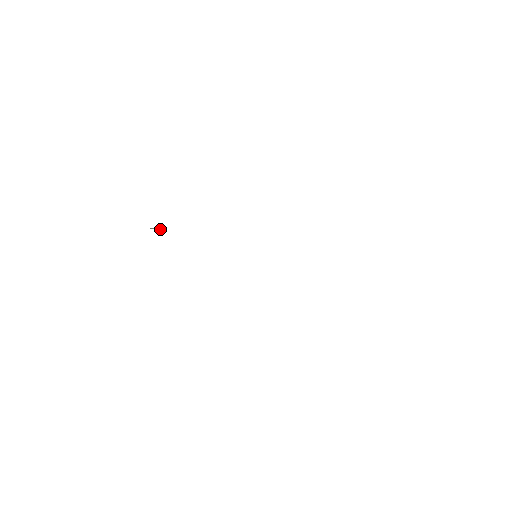
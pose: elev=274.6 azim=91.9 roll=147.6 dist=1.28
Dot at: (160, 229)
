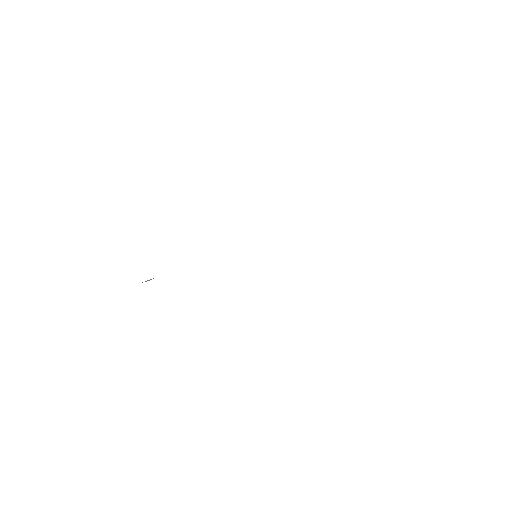
Dot at: occluded
